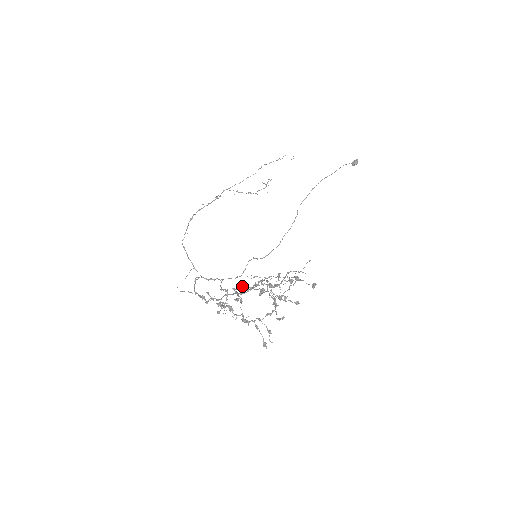
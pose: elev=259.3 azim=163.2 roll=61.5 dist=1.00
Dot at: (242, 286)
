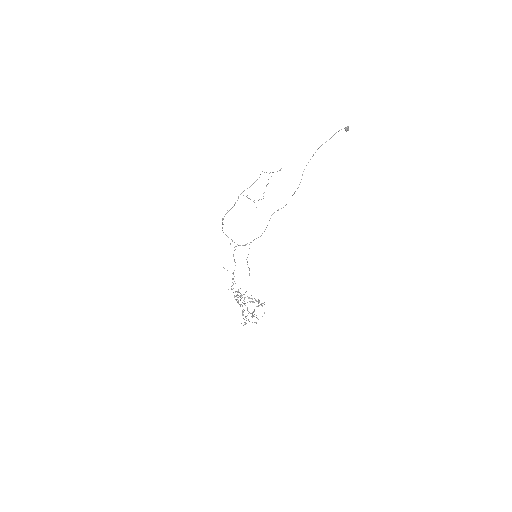
Dot at: (238, 301)
